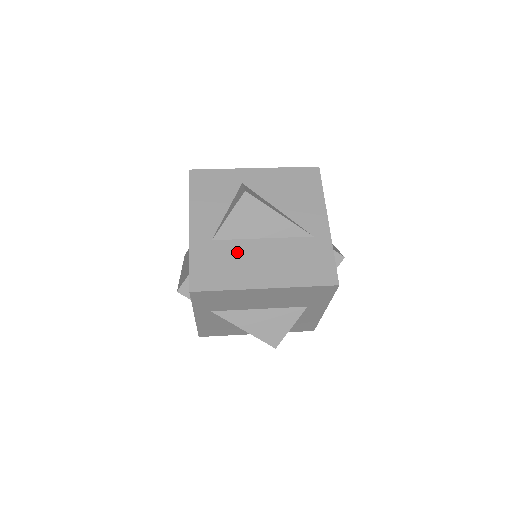
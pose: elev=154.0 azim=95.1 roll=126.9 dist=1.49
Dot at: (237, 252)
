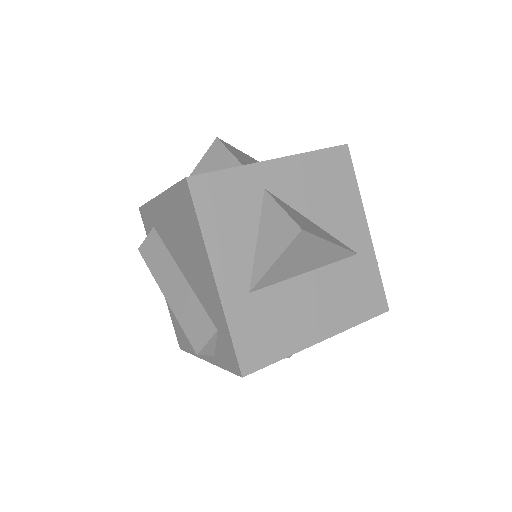
Dot at: (283, 301)
